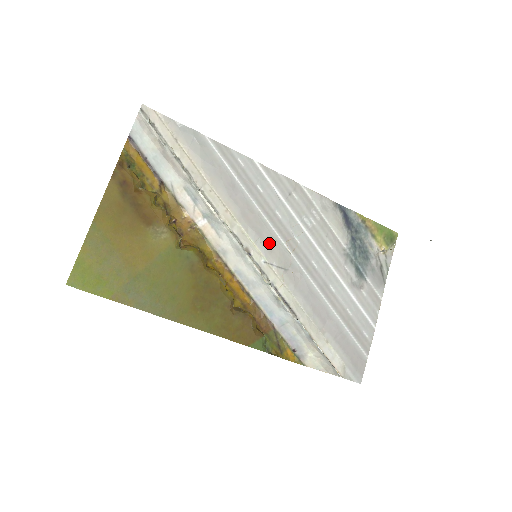
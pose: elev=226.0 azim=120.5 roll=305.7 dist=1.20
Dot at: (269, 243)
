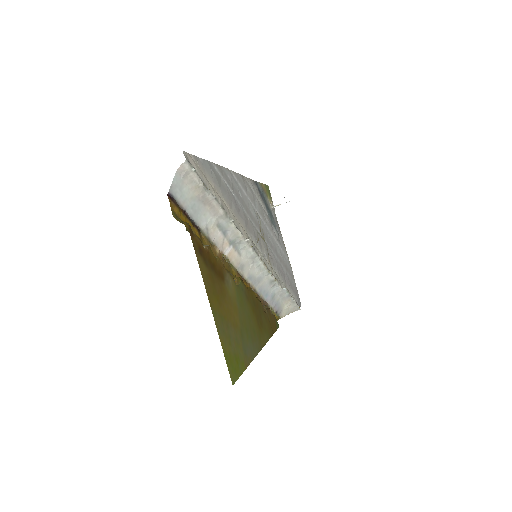
Dot at: (259, 240)
